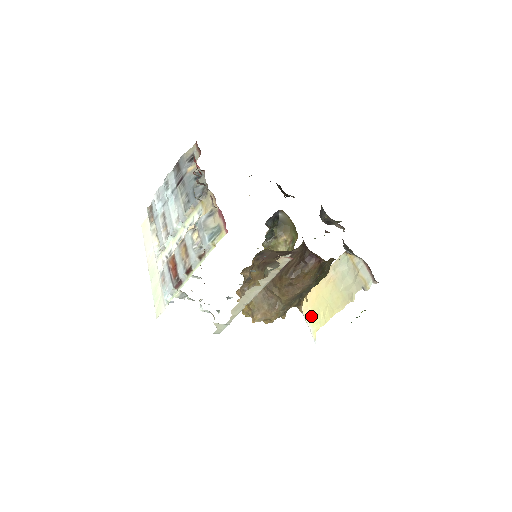
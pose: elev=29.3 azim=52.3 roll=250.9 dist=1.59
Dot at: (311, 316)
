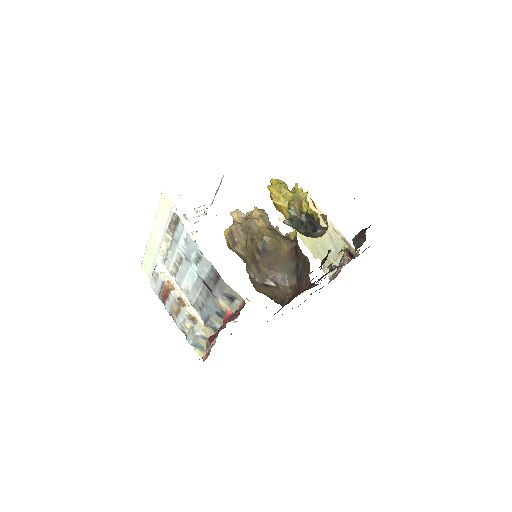
Dot at: occluded
